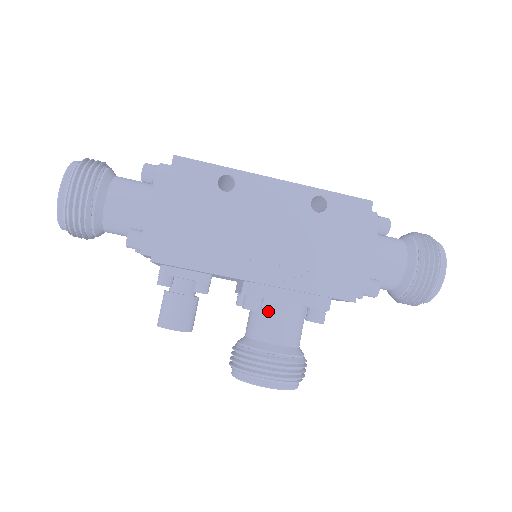
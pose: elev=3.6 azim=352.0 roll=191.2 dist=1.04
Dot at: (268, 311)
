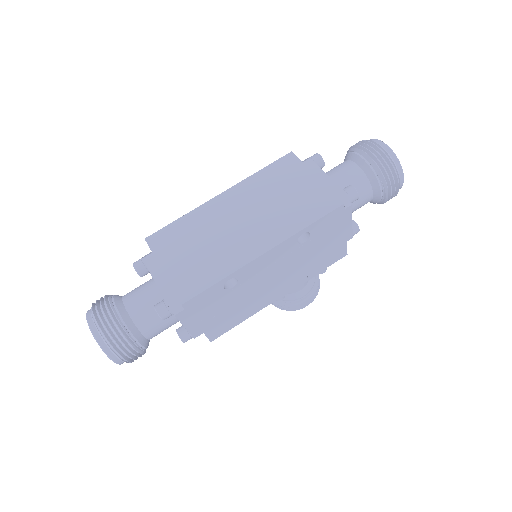
Dot at: occluded
